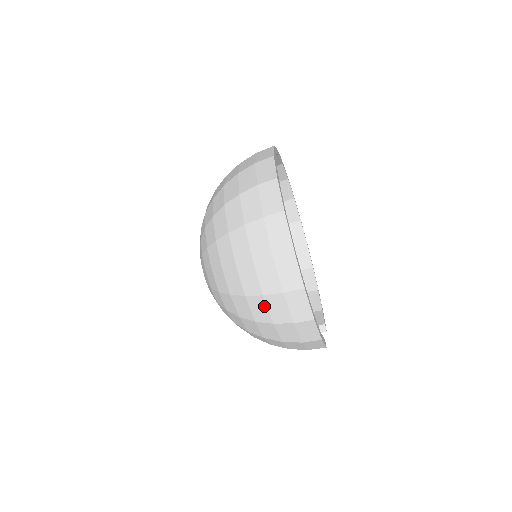
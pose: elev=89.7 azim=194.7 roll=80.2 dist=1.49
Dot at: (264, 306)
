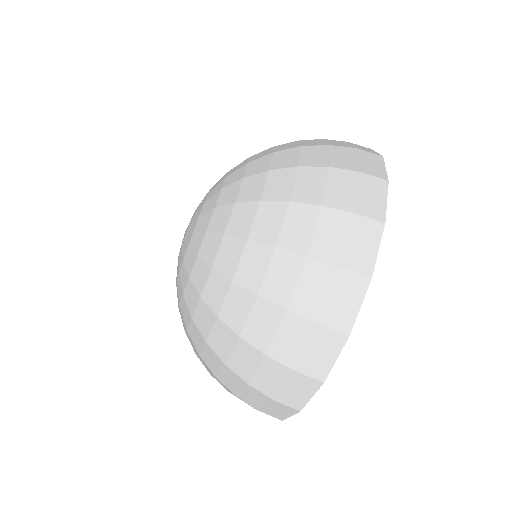
Dot at: (274, 325)
